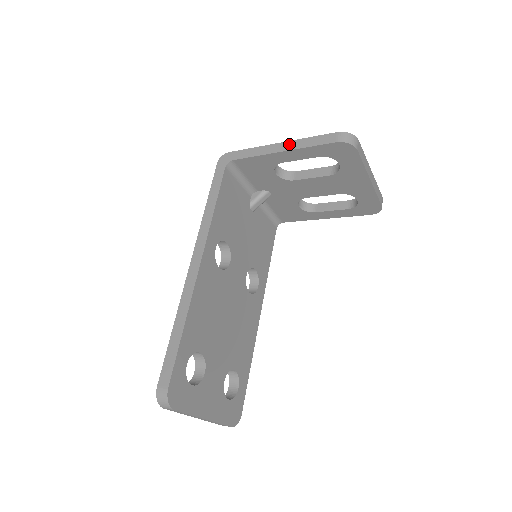
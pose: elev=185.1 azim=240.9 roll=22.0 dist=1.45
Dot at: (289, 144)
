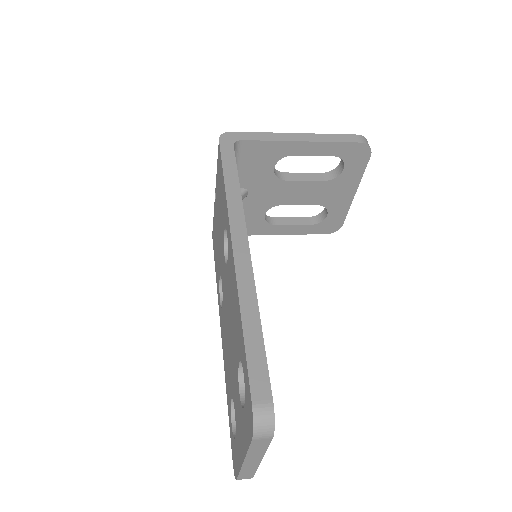
Dot at: (308, 136)
